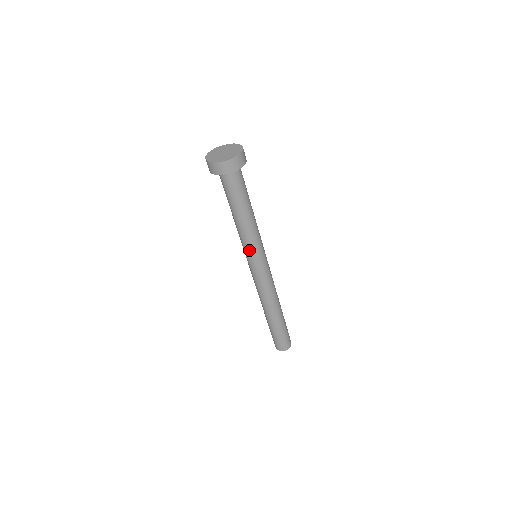
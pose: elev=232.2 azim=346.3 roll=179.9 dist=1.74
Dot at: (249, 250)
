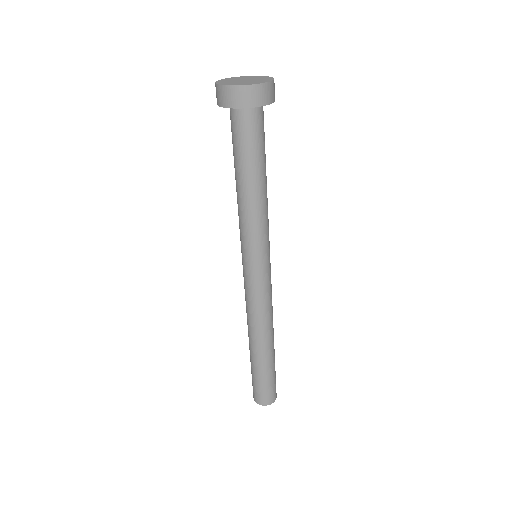
Dot at: (251, 243)
